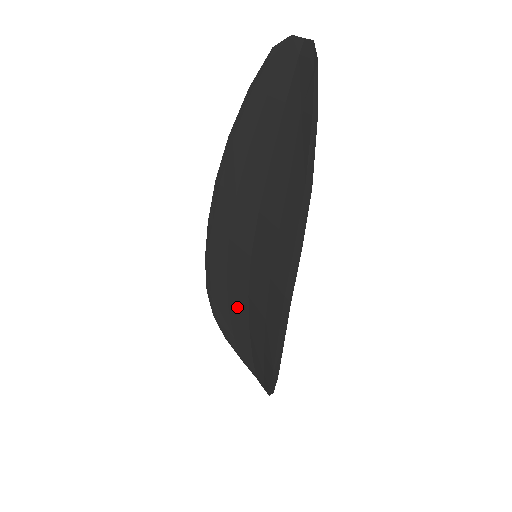
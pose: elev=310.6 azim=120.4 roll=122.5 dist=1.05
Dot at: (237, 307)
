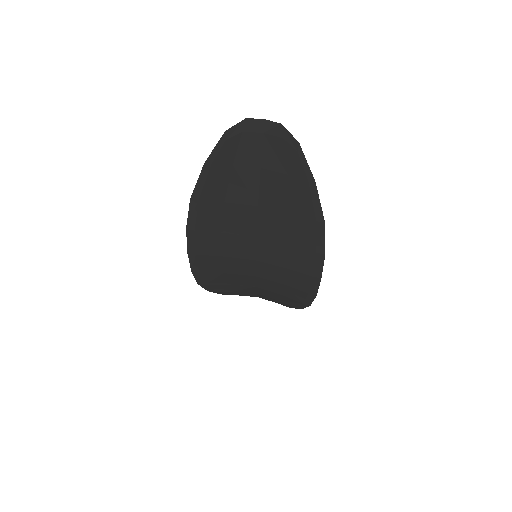
Dot at: (239, 282)
